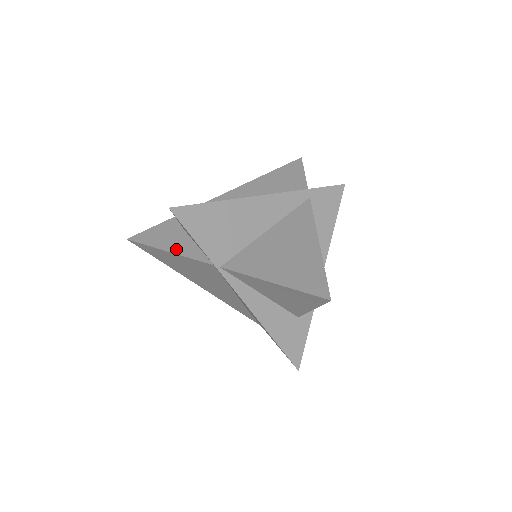
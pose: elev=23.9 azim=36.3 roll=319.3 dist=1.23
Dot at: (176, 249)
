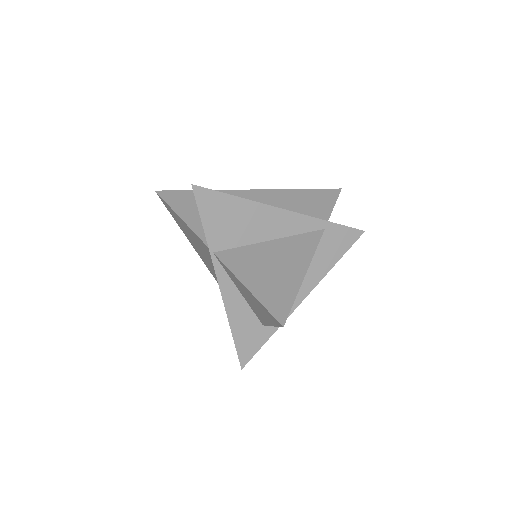
Dot at: (188, 219)
